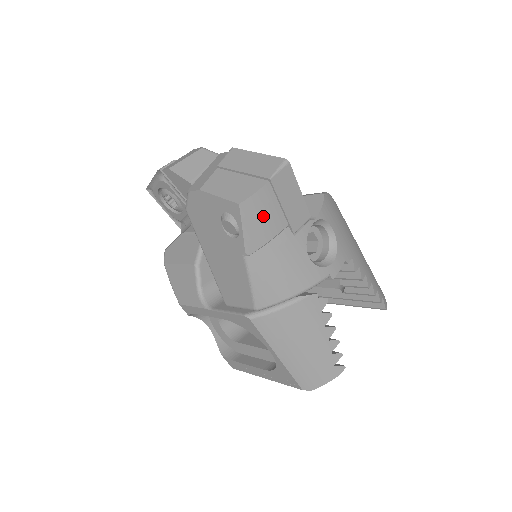
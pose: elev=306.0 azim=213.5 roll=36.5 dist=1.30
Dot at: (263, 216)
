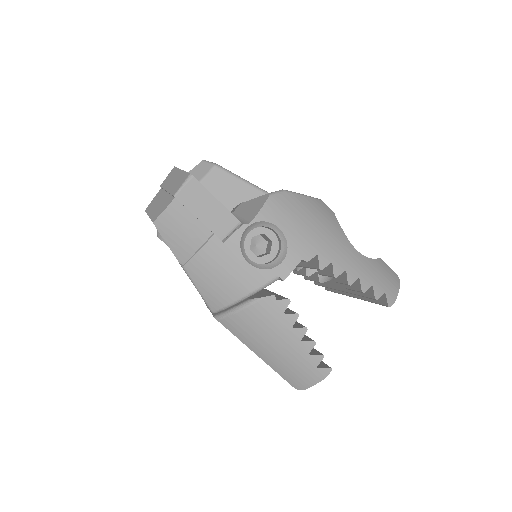
Dot at: (181, 229)
